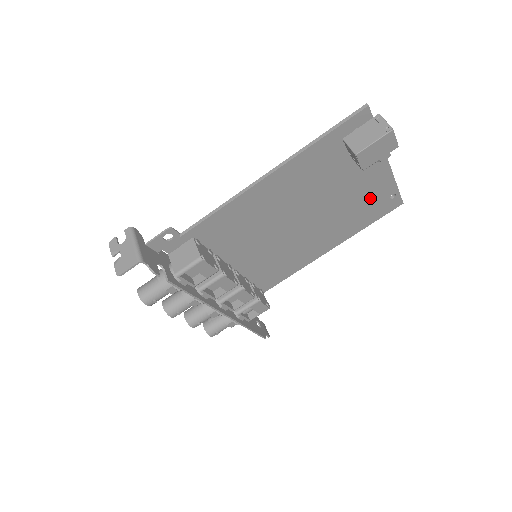
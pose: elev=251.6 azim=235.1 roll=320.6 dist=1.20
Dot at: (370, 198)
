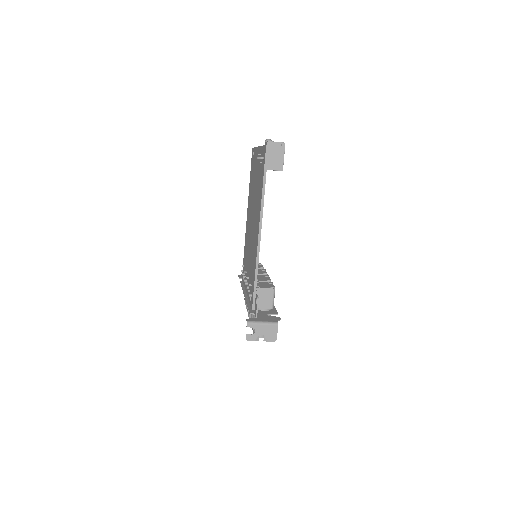
Dot at: occluded
